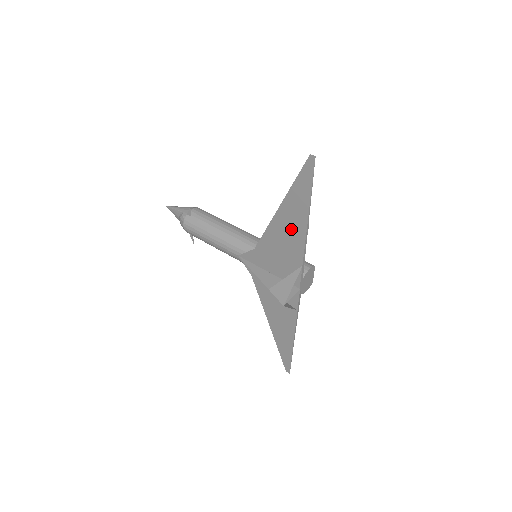
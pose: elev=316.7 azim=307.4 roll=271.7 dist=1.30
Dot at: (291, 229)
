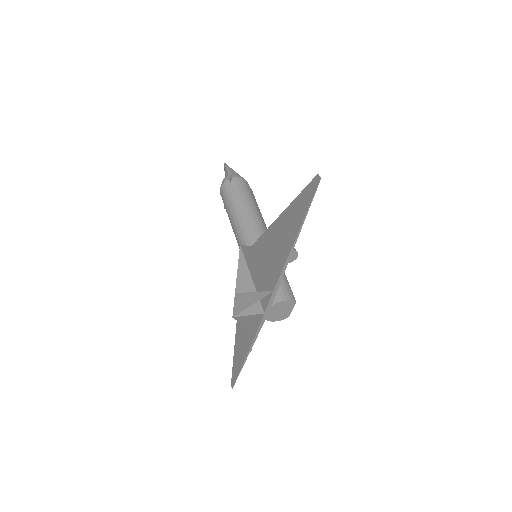
Dot at: (279, 246)
